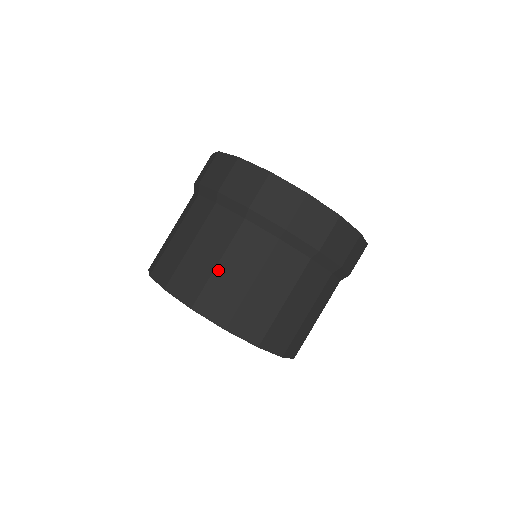
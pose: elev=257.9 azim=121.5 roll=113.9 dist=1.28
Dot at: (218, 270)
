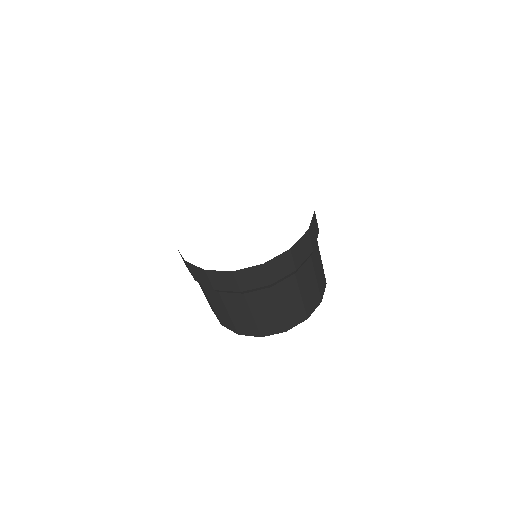
Dot at: (256, 318)
